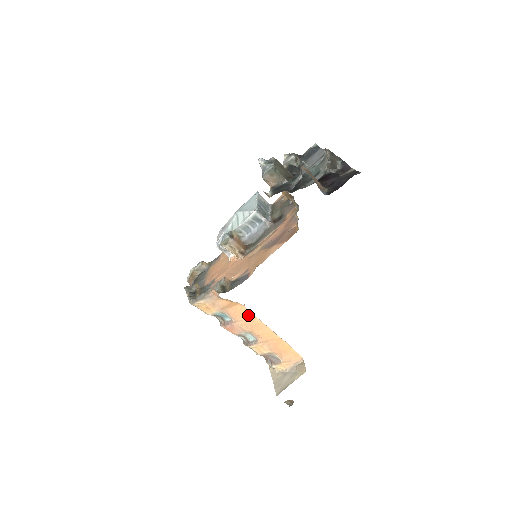
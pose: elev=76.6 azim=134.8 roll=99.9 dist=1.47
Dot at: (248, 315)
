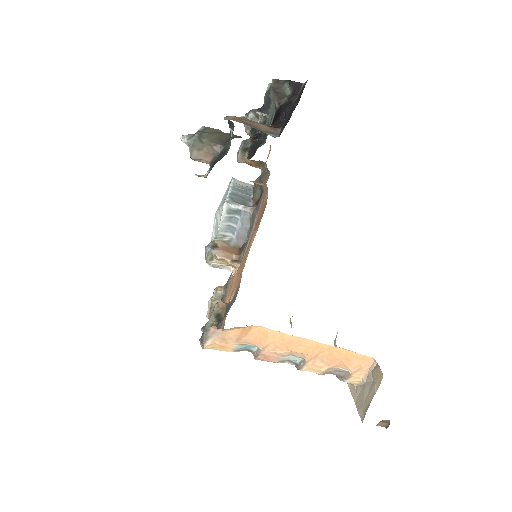
Dot at: (273, 335)
